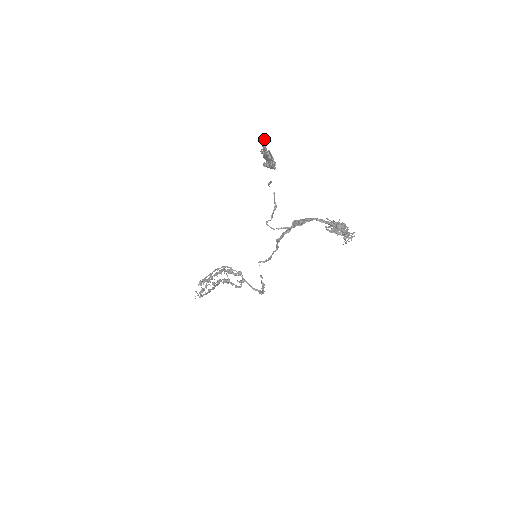
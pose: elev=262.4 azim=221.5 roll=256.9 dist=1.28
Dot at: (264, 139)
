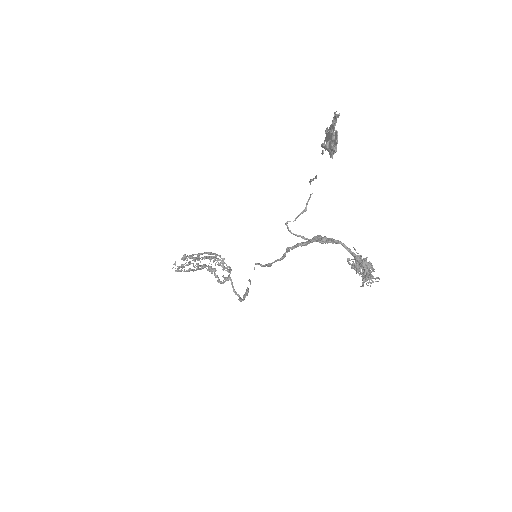
Dot at: occluded
